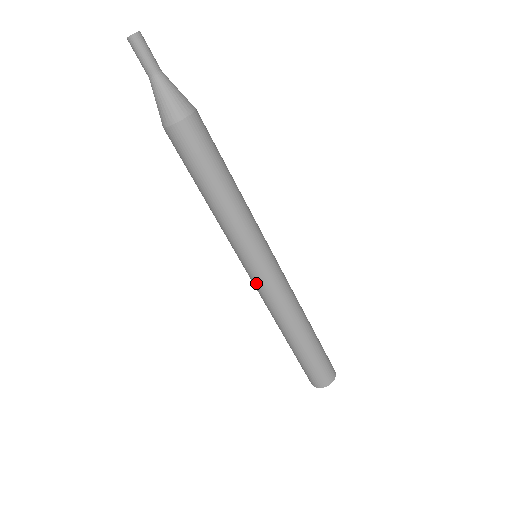
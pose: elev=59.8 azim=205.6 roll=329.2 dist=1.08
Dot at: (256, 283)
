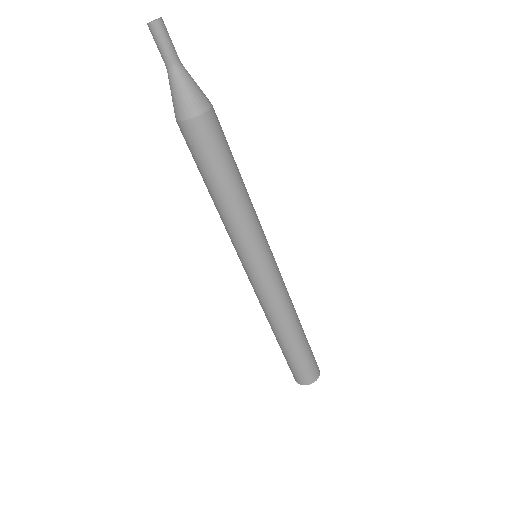
Dot at: (260, 283)
